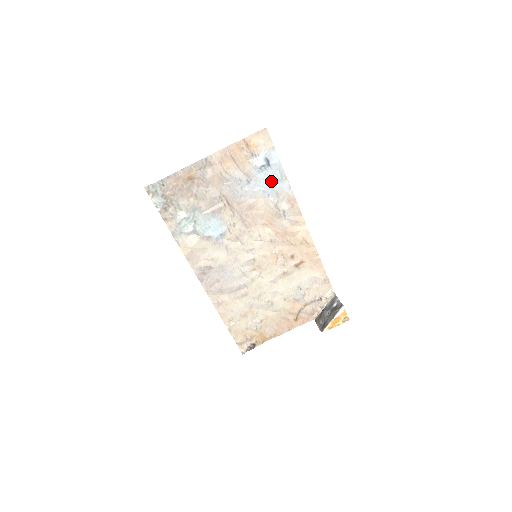
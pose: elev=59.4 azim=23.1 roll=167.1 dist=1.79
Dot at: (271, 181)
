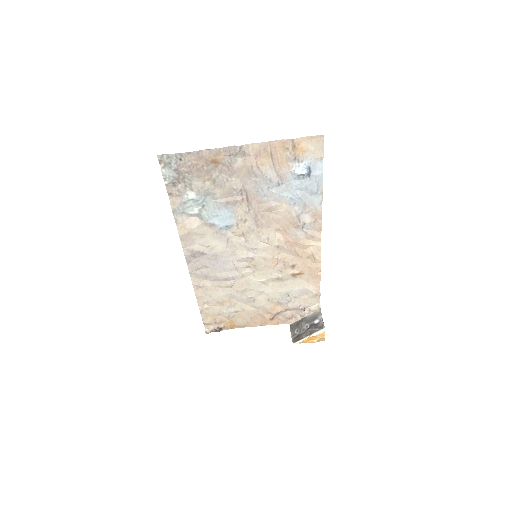
Dot at: (304, 191)
